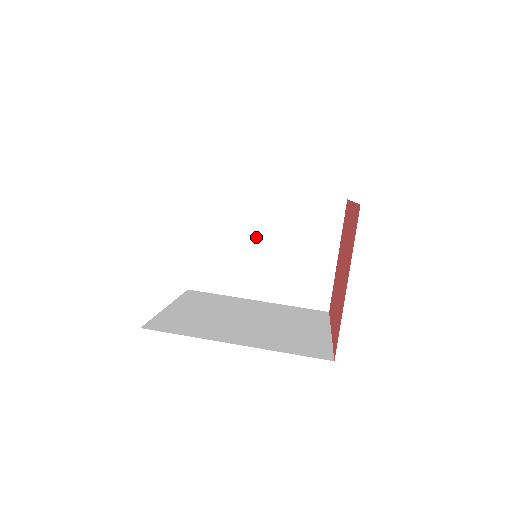
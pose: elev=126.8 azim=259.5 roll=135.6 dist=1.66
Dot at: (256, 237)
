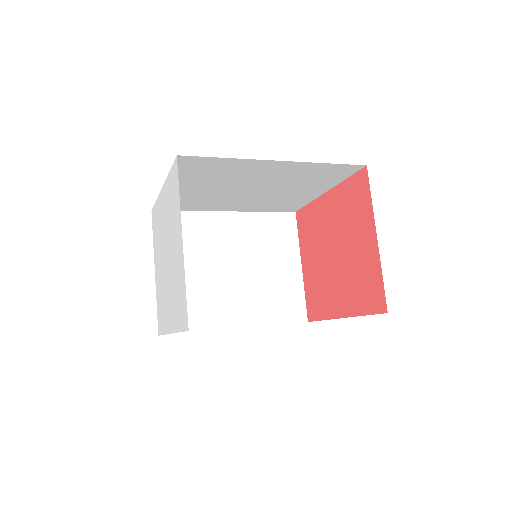
Dot at: (222, 261)
